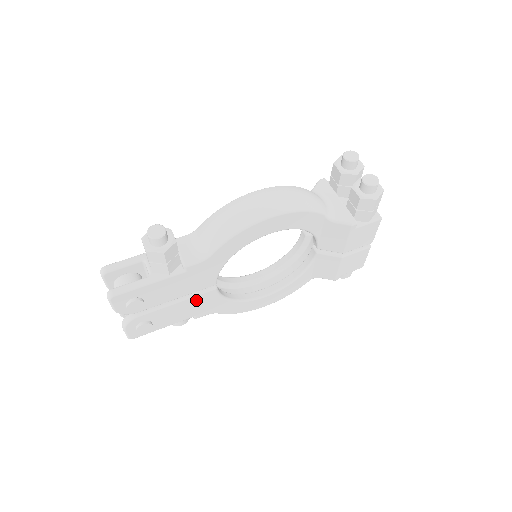
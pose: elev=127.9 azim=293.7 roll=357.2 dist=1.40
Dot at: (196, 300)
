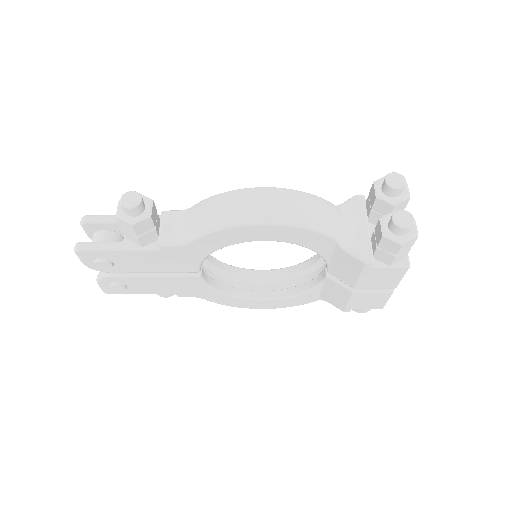
Dot at: (176, 280)
